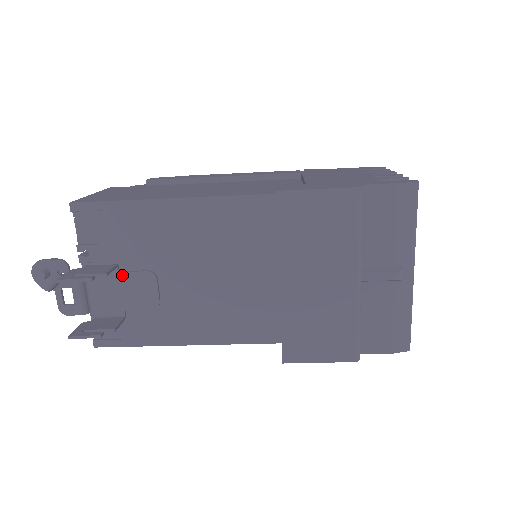
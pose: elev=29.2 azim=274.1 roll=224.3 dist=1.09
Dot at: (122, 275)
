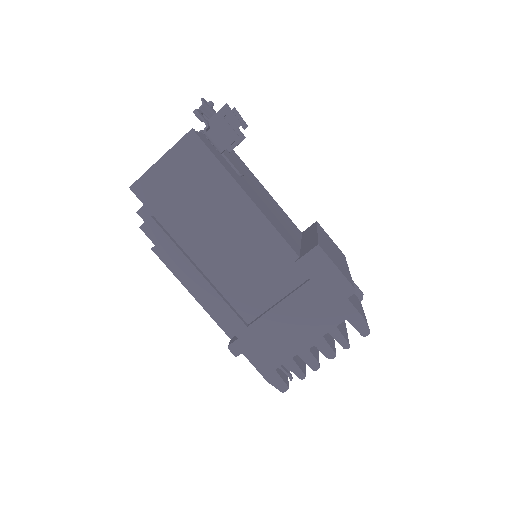
Dot at: (230, 154)
